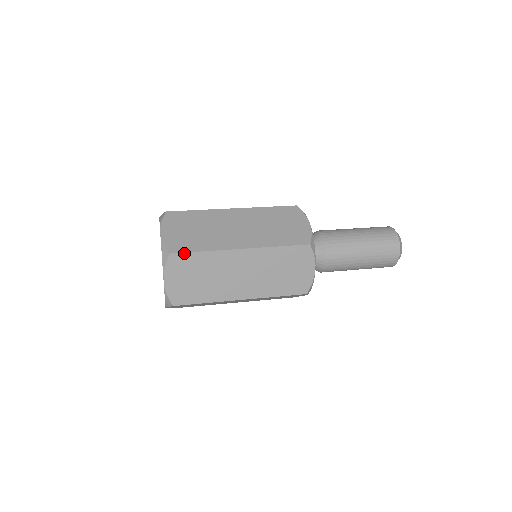
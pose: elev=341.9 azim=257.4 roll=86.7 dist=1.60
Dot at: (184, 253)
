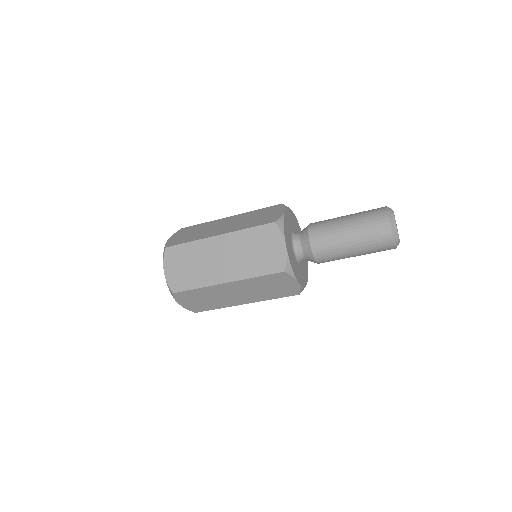
Dot at: (190, 227)
